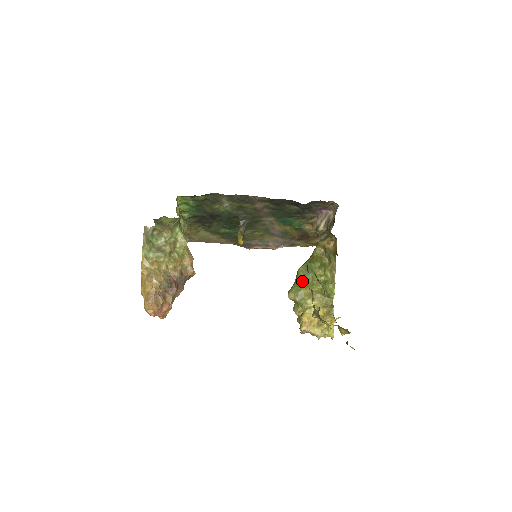
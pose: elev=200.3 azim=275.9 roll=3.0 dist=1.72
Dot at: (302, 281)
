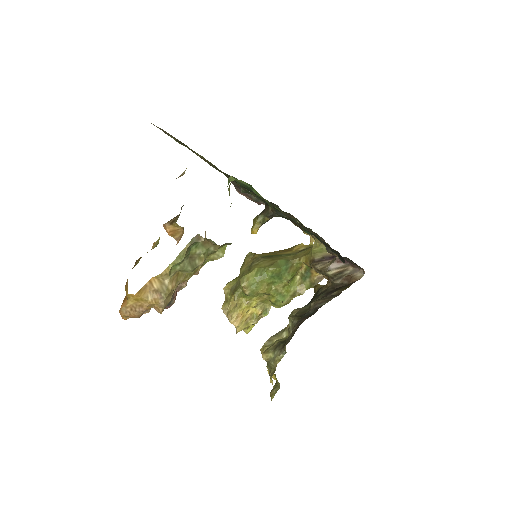
Dot at: (265, 281)
